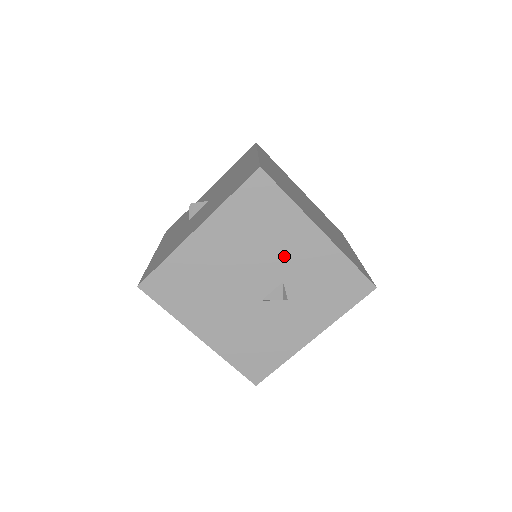
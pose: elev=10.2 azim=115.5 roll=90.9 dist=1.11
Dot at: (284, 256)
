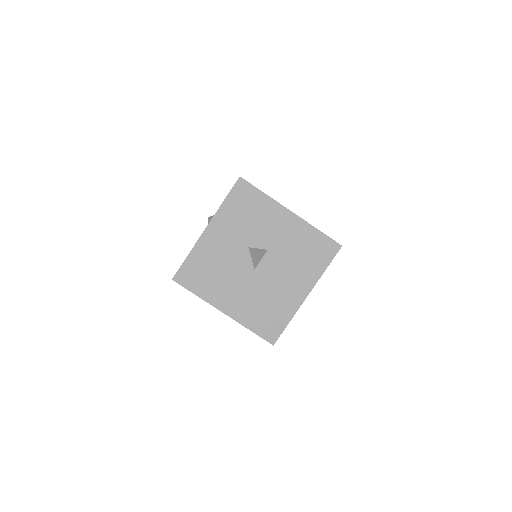
Dot at: occluded
